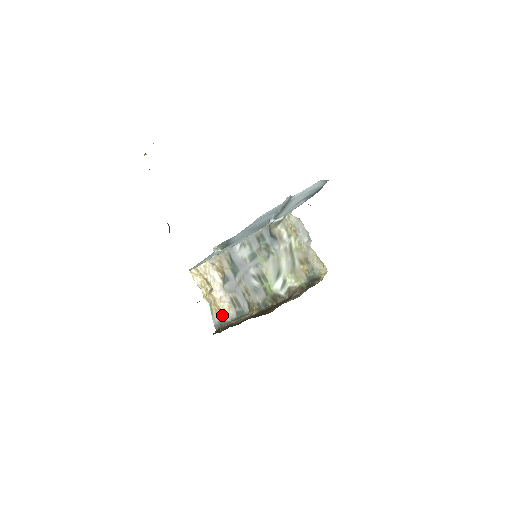
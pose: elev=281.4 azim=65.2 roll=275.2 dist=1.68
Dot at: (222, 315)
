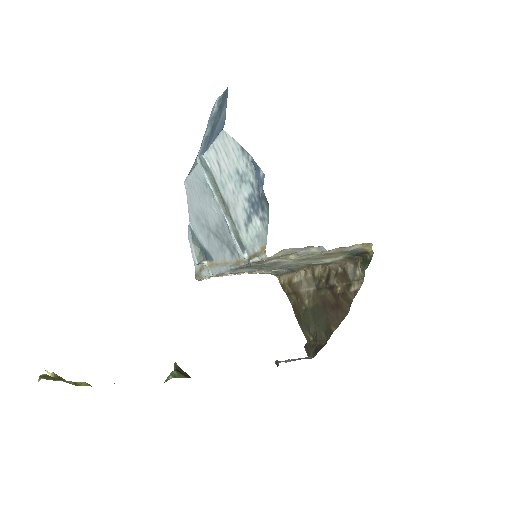
Dot at: occluded
